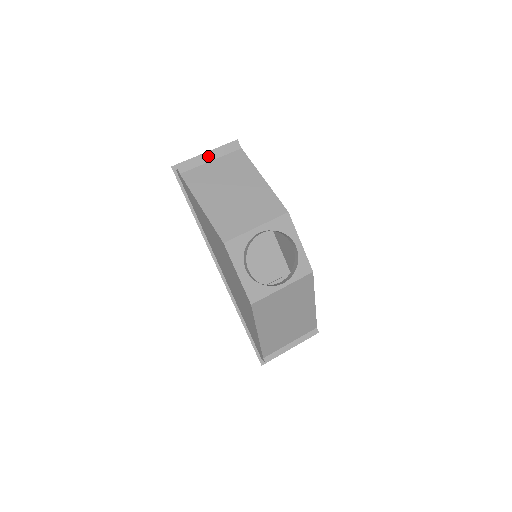
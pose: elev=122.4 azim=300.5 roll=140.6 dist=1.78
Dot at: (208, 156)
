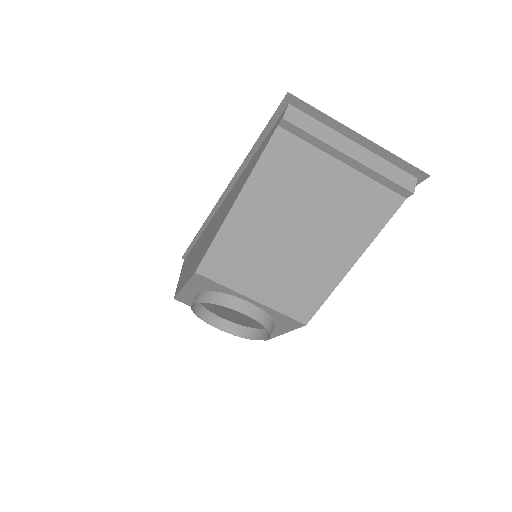
Dot at: (349, 155)
